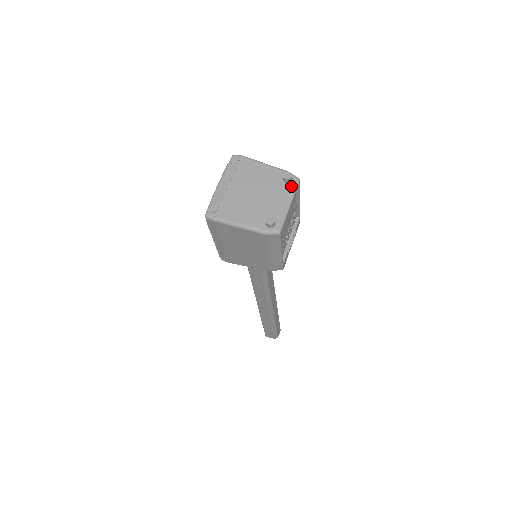
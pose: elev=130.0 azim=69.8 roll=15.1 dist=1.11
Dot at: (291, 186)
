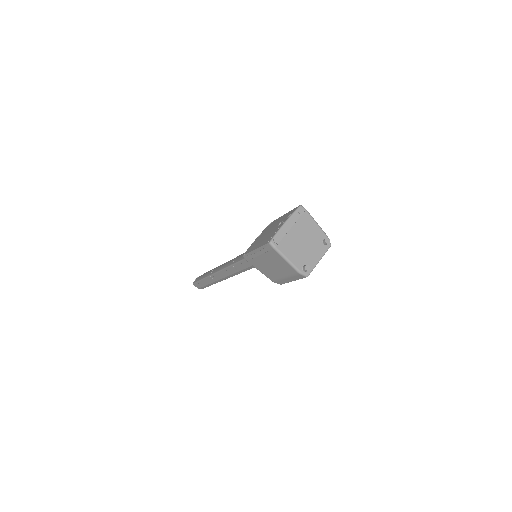
Dot at: (325, 248)
